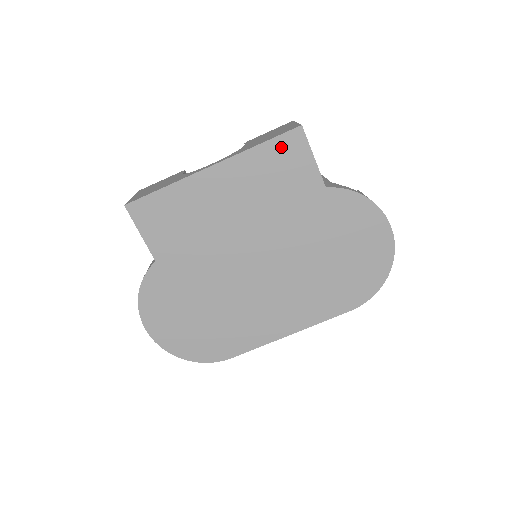
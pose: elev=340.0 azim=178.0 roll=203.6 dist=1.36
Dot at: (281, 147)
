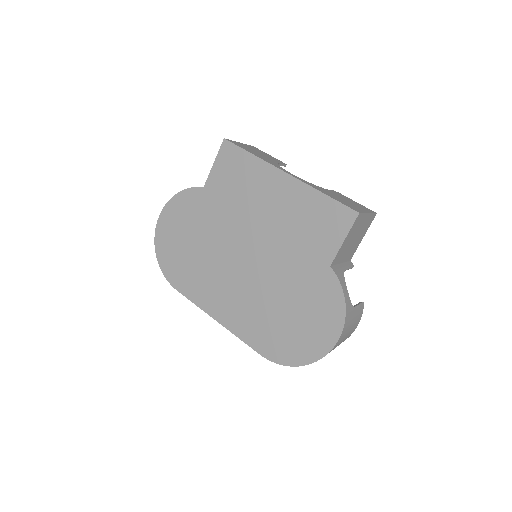
Dot at: (334, 211)
